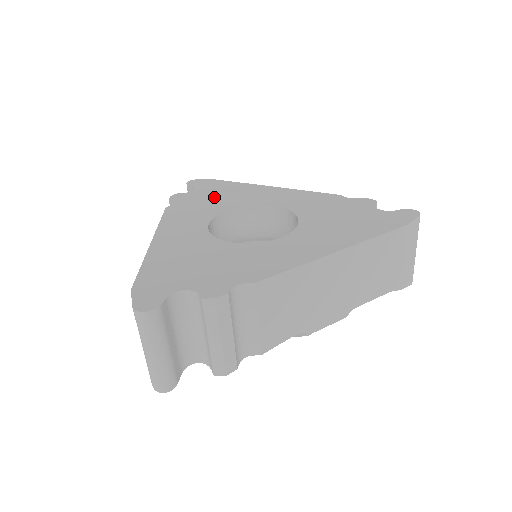
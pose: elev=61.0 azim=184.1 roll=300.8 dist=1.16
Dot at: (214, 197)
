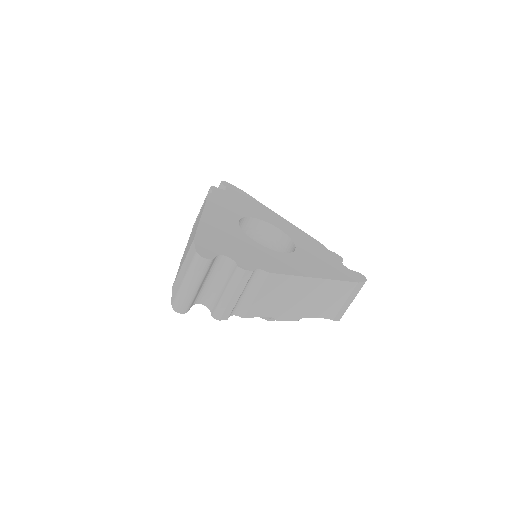
Dot at: (241, 203)
